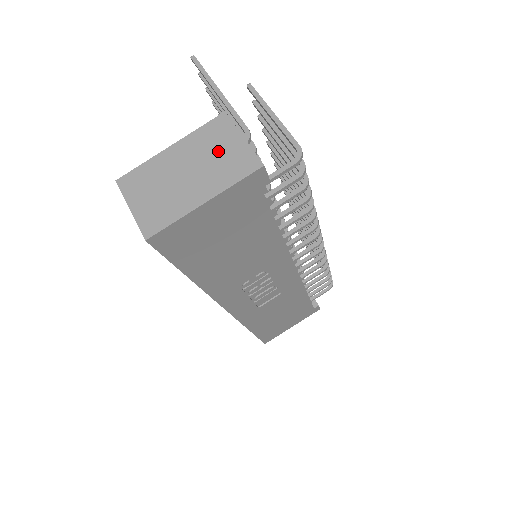
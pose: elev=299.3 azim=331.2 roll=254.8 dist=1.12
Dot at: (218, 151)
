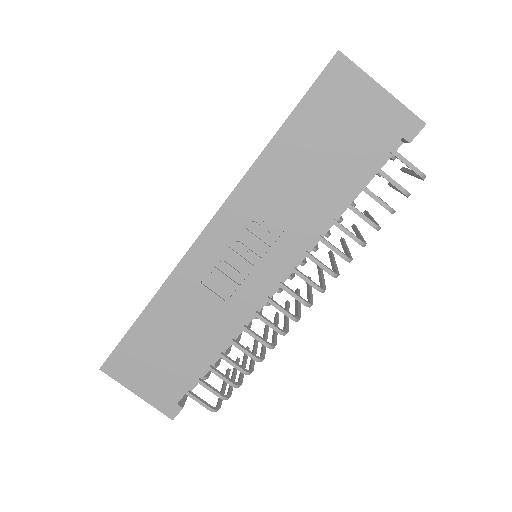
Dot at: occluded
